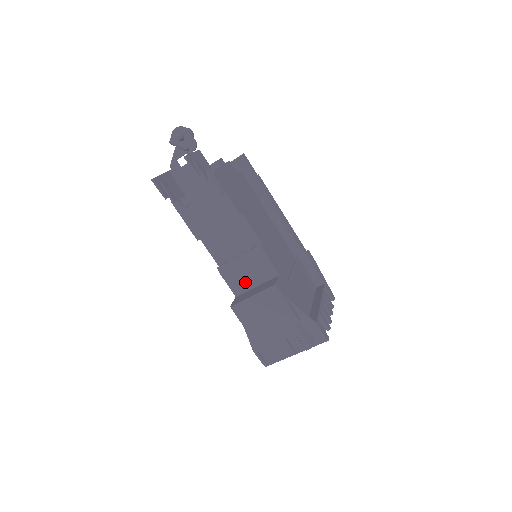
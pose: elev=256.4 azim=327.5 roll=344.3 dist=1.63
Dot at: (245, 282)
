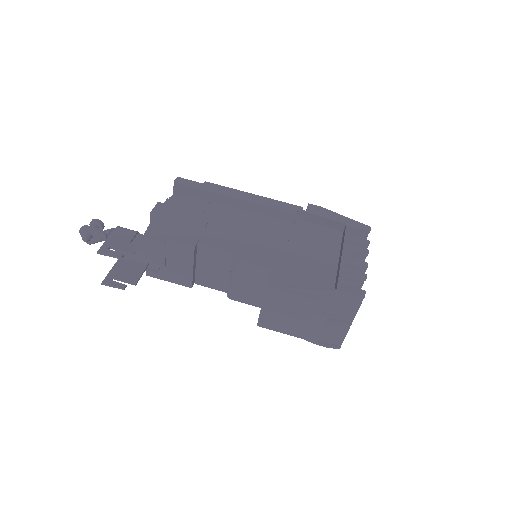
Dot at: (255, 293)
